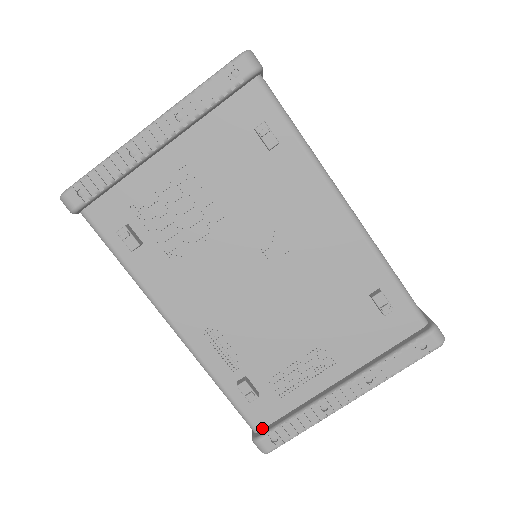
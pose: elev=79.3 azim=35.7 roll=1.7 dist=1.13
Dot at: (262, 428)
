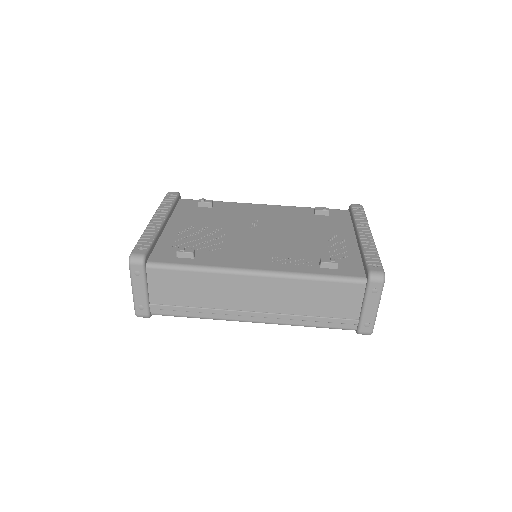
Dot at: (365, 275)
